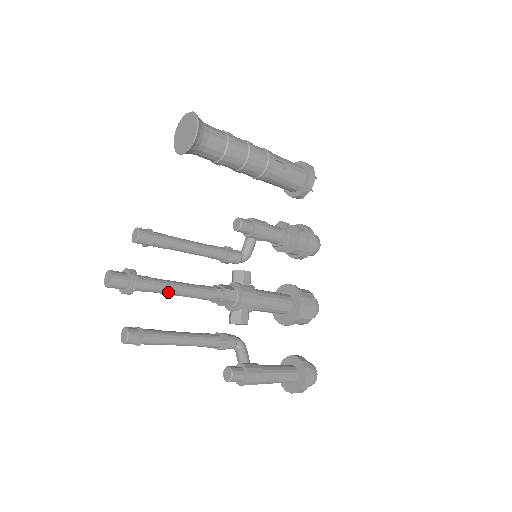
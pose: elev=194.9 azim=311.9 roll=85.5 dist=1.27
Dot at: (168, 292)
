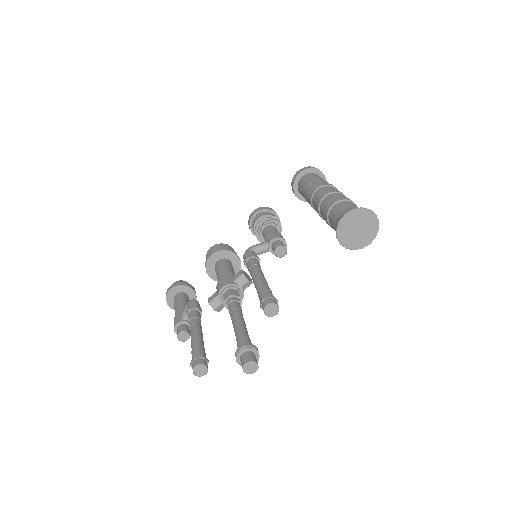
Dot at: occluded
